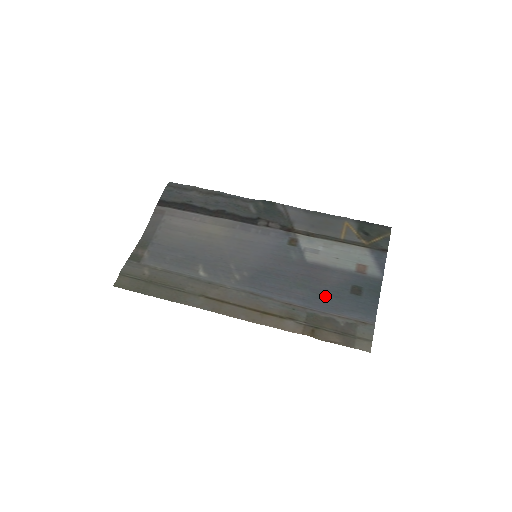
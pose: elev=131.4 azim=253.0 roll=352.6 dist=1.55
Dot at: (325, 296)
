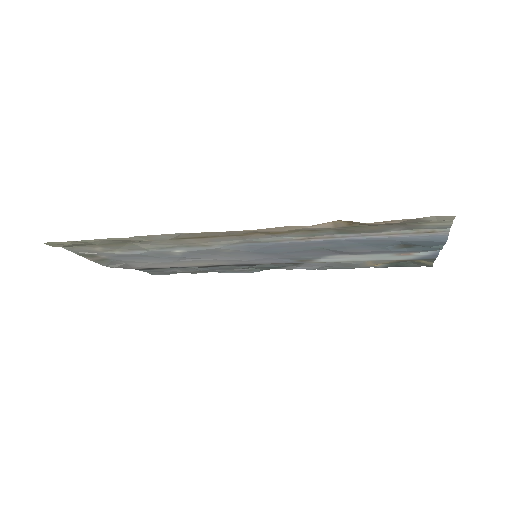
Dot at: (361, 244)
